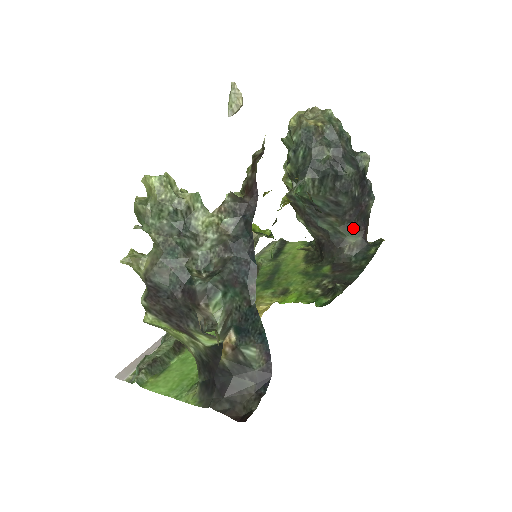
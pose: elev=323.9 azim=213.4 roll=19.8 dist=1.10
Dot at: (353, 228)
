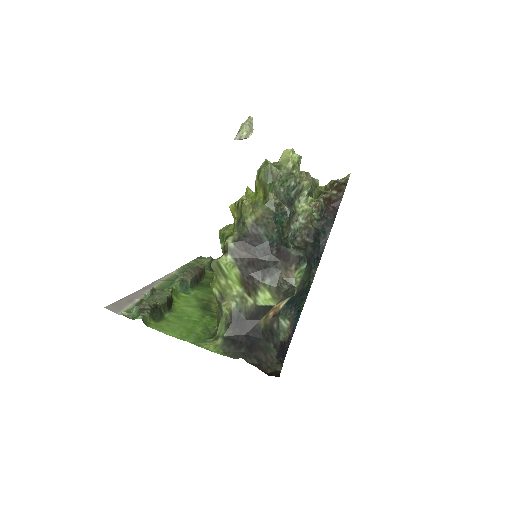
Dot at: occluded
